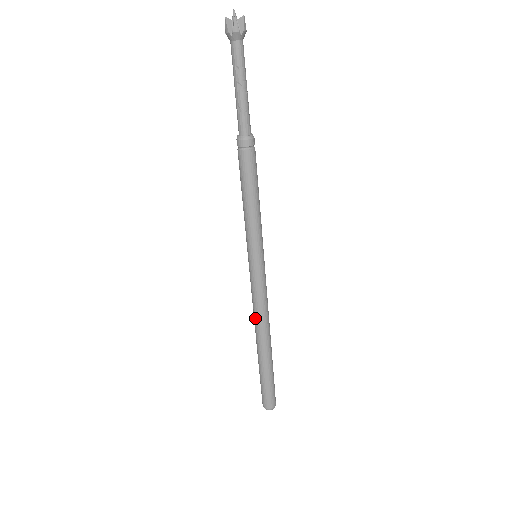
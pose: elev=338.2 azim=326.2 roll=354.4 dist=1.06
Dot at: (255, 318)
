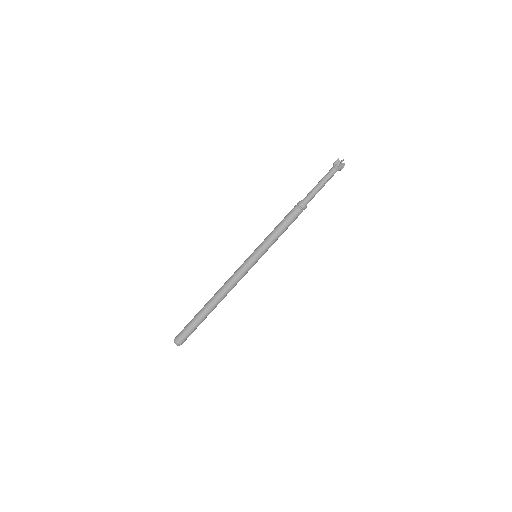
Dot at: (224, 284)
